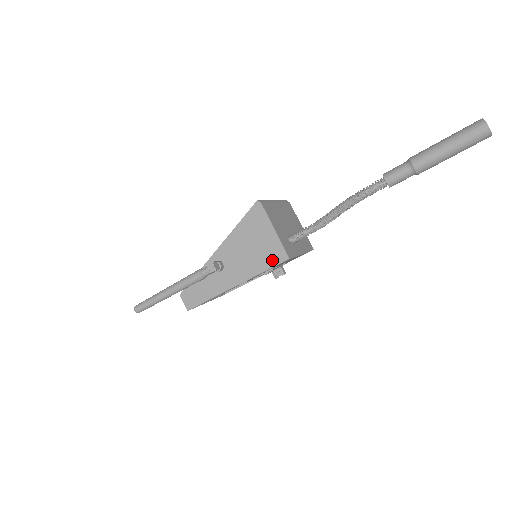
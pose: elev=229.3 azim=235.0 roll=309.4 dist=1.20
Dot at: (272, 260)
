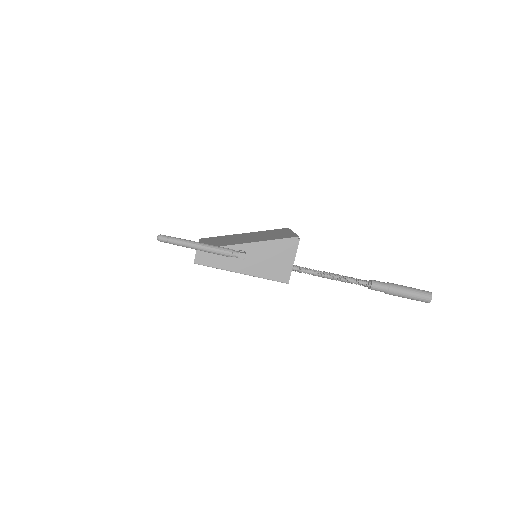
Dot at: (278, 277)
